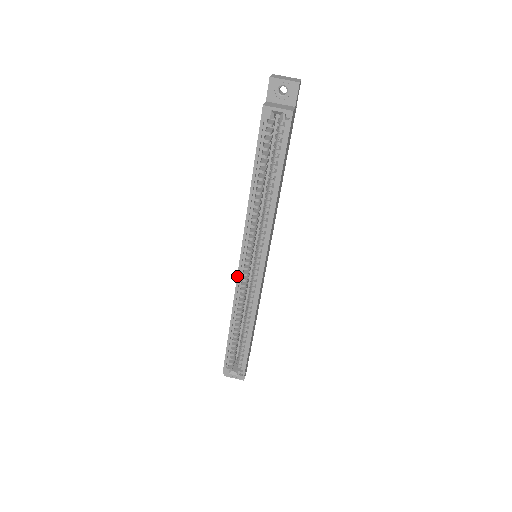
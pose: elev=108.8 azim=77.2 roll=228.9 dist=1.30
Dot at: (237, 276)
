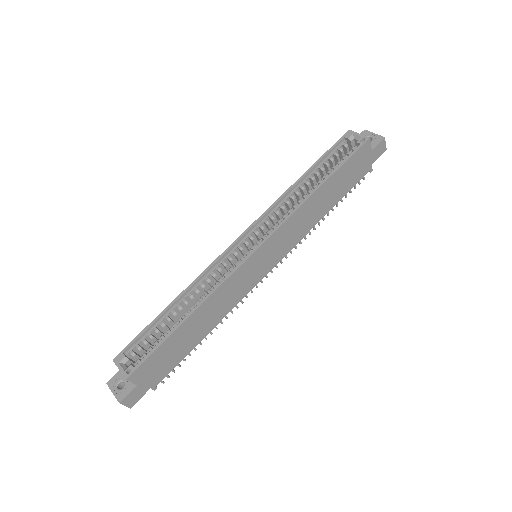
Dot at: (227, 248)
